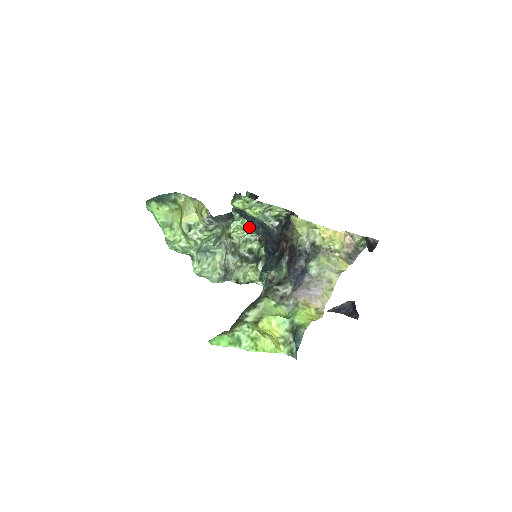
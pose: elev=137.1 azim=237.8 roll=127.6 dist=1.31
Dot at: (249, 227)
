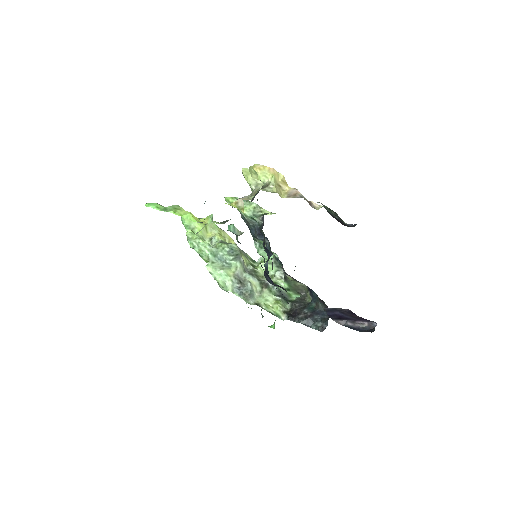
Dot at: occluded
